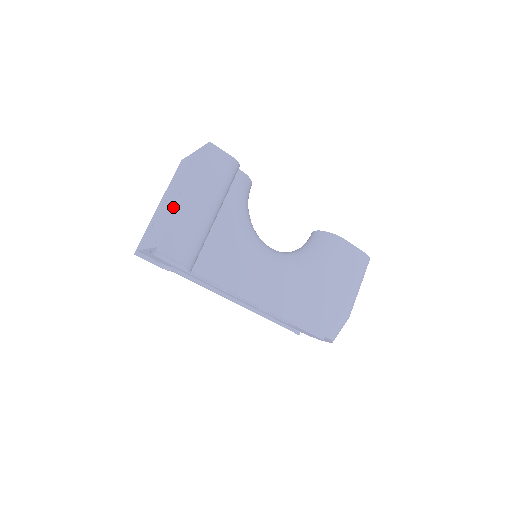
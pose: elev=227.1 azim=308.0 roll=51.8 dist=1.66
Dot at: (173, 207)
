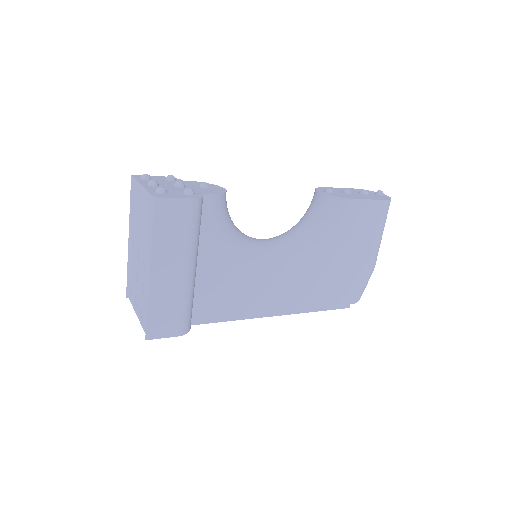
Dot at: (144, 280)
